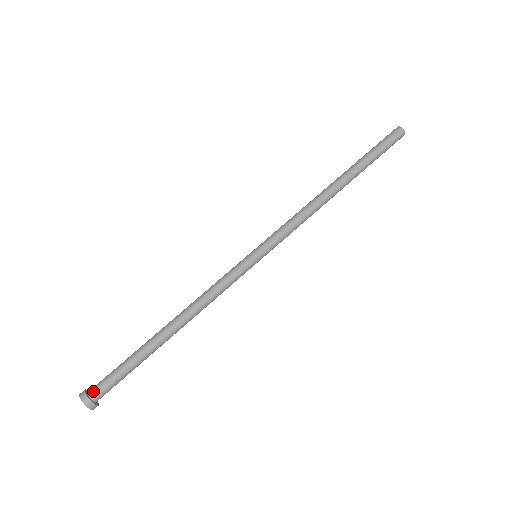
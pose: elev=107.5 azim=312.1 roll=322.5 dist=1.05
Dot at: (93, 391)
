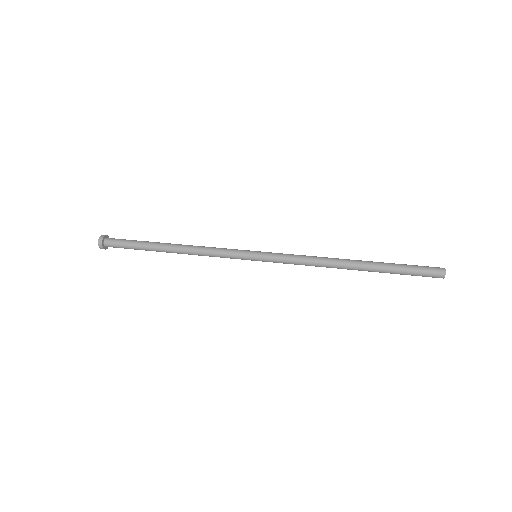
Dot at: (110, 238)
